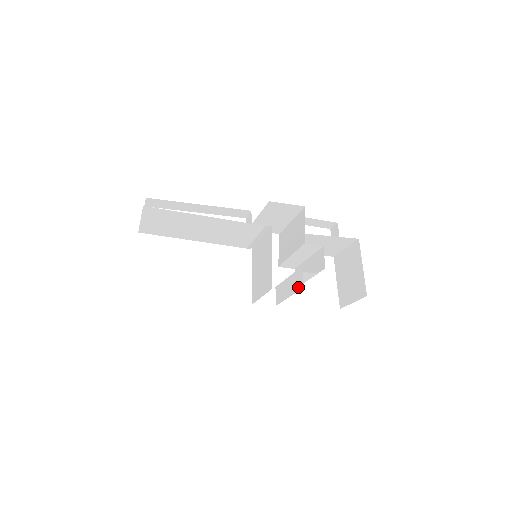
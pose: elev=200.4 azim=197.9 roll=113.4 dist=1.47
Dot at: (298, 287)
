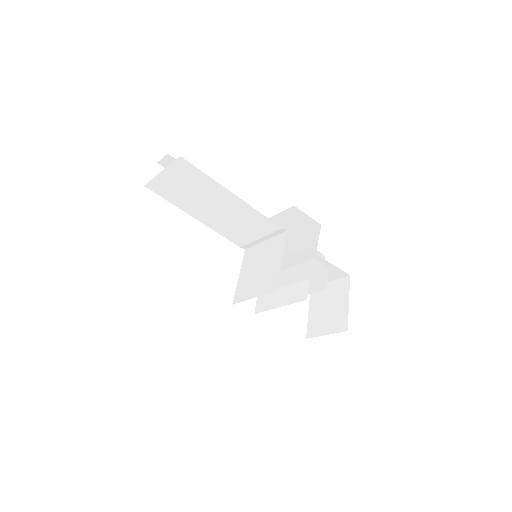
Dot at: (297, 299)
